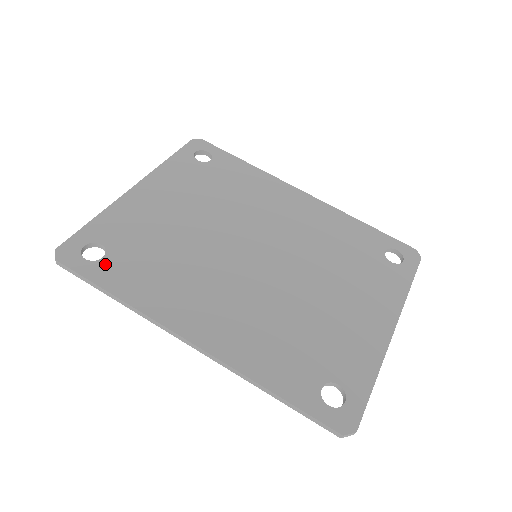
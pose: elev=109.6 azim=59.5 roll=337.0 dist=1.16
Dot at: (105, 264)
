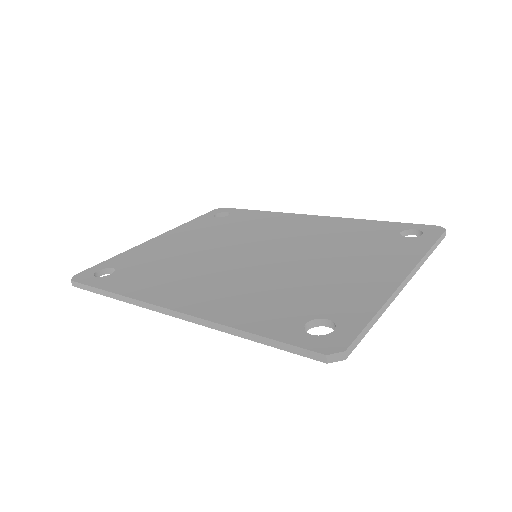
Dot at: (111, 277)
